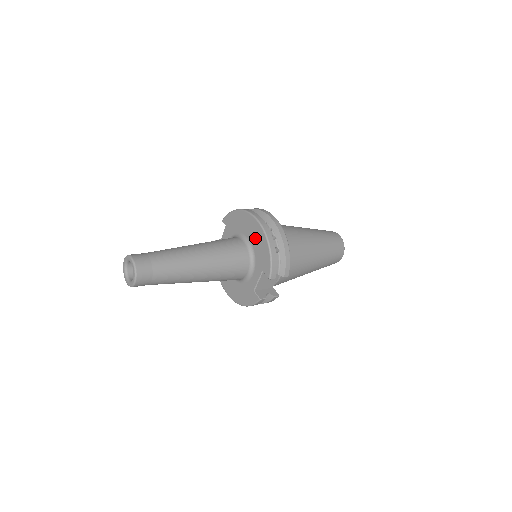
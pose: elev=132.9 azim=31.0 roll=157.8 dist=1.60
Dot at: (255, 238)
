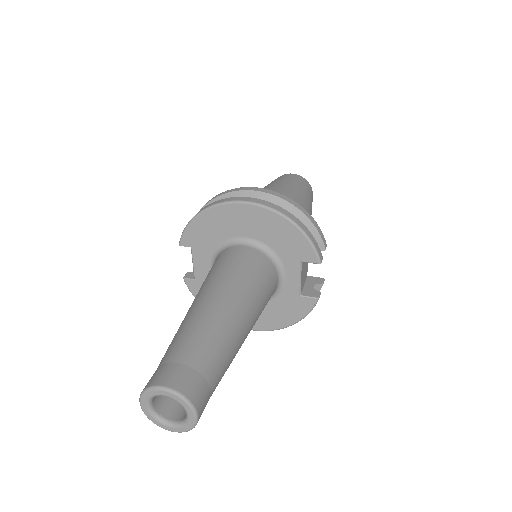
Dot at: (260, 229)
